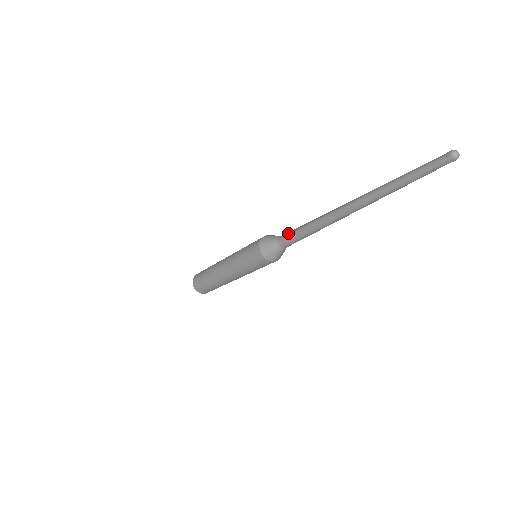
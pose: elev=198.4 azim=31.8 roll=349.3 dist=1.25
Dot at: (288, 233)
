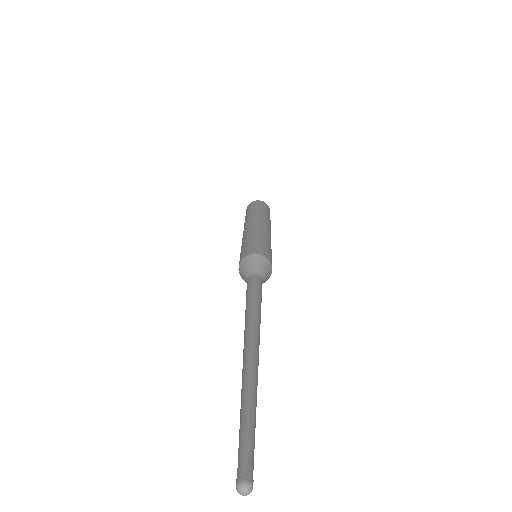
Dot at: occluded
